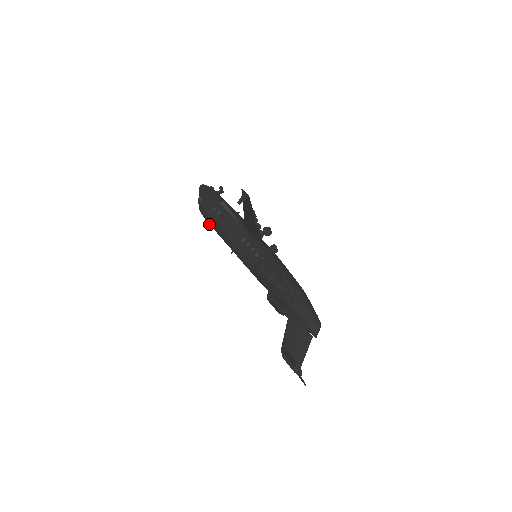
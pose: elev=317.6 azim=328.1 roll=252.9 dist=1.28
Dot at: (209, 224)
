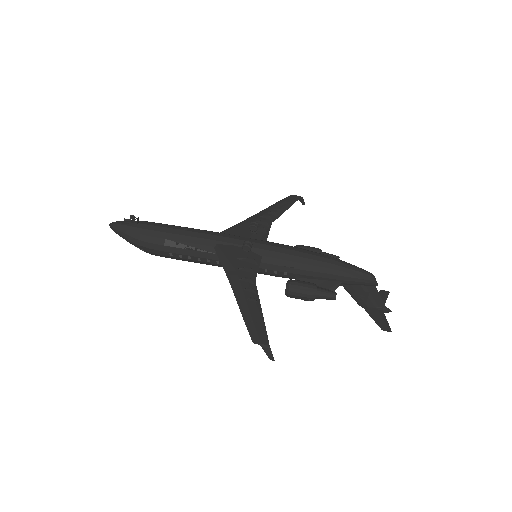
Dot at: occluded
